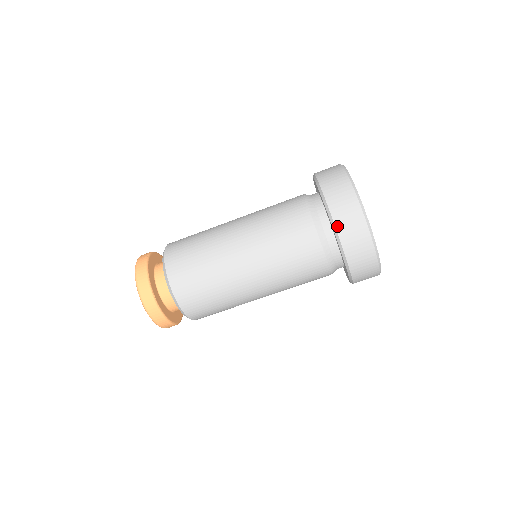
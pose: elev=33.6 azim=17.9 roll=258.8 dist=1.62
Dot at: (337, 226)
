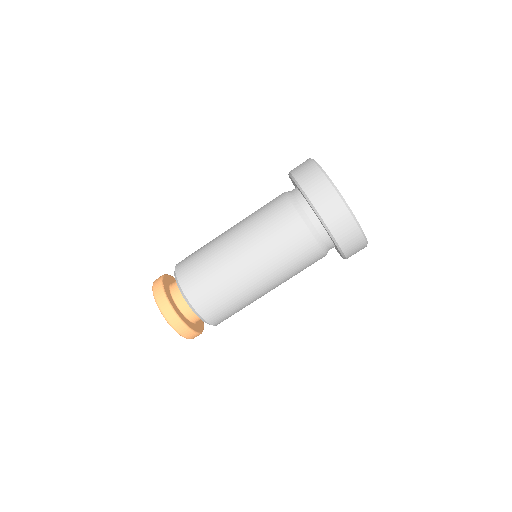
Dot at: (302, 185)
